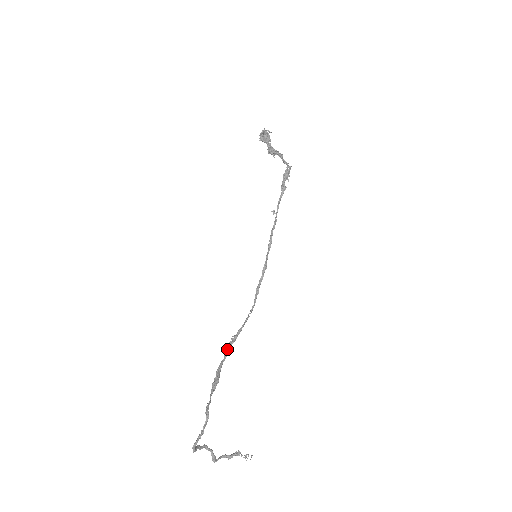
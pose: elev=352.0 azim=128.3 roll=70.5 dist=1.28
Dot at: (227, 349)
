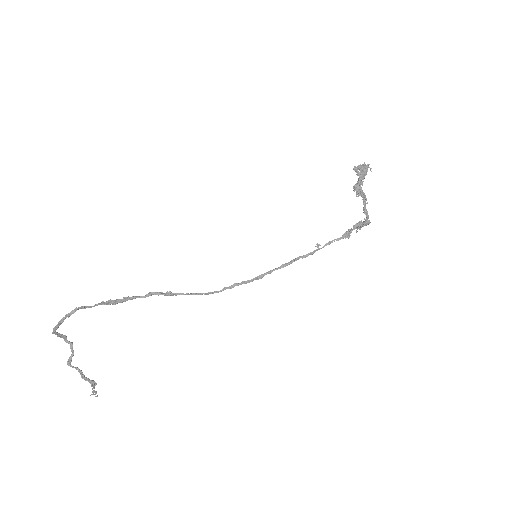
Dot at: (154, 294)
